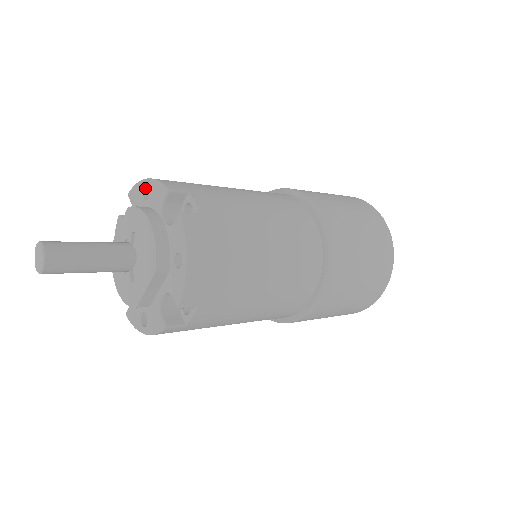
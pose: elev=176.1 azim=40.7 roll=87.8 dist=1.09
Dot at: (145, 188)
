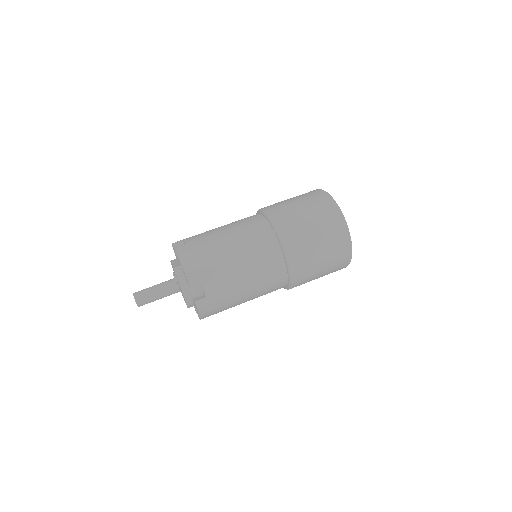
Dot at: occluded
